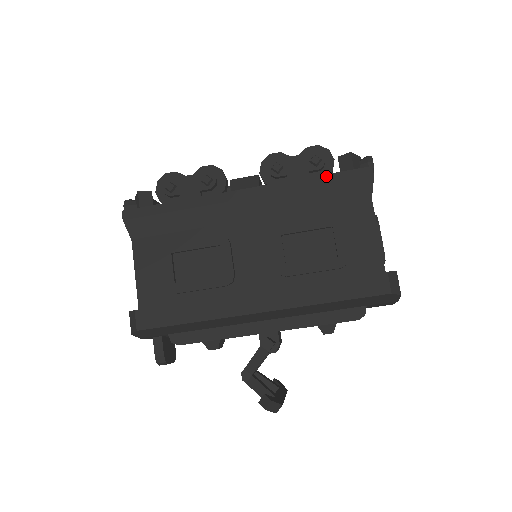
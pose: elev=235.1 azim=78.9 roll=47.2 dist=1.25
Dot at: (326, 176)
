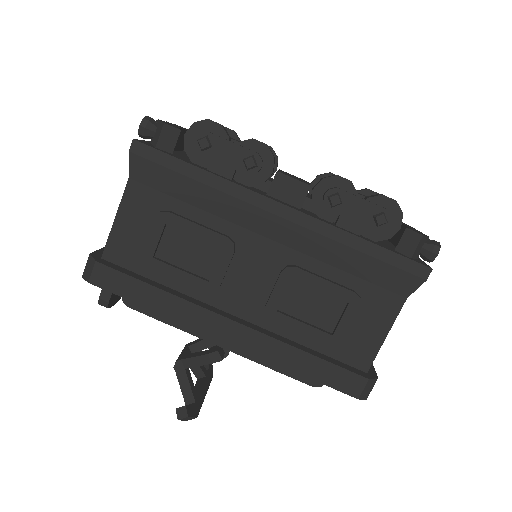
Dot at: (379, 248)
